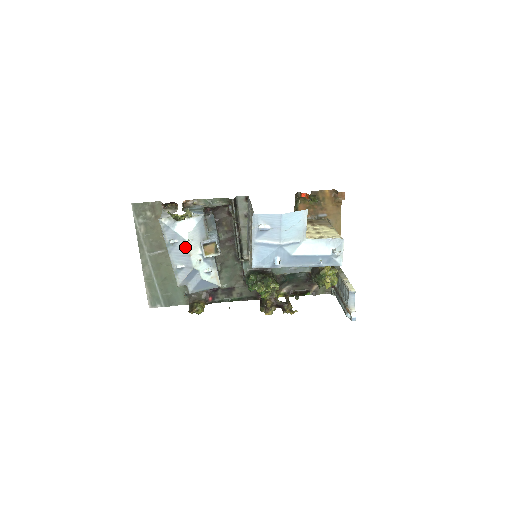
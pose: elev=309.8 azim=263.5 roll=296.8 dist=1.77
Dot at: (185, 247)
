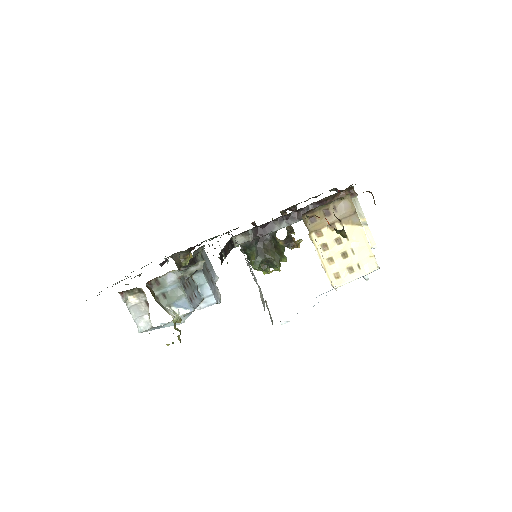
Dot at: occluded
